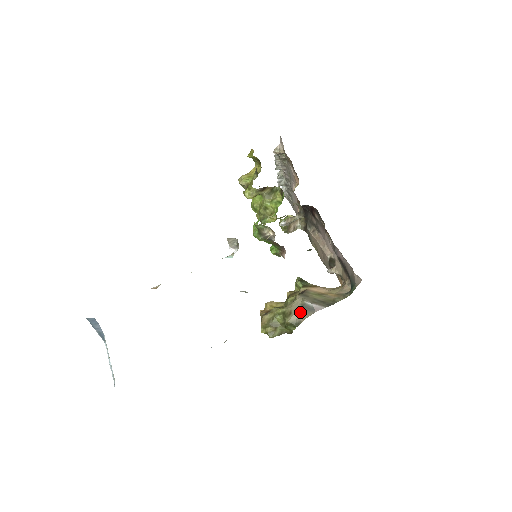
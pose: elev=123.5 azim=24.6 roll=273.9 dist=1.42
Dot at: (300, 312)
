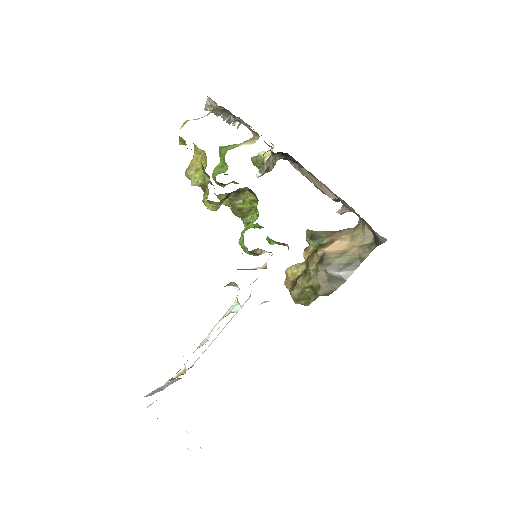
Dot at: (329, 284)
